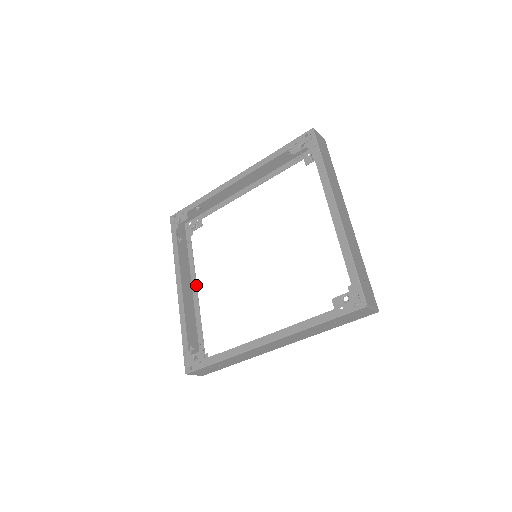
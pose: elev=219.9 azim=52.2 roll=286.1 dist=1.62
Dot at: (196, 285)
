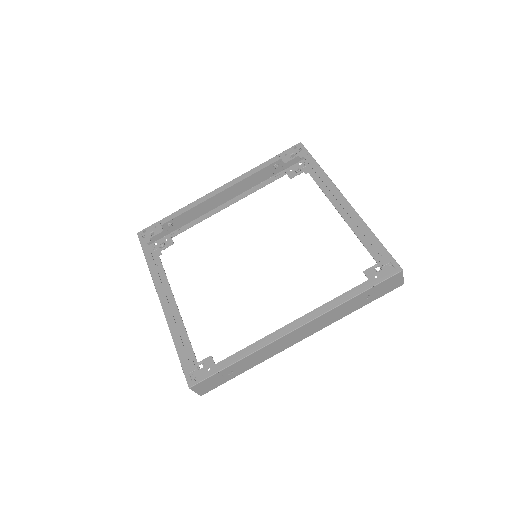
Dot at: (175, 301)
